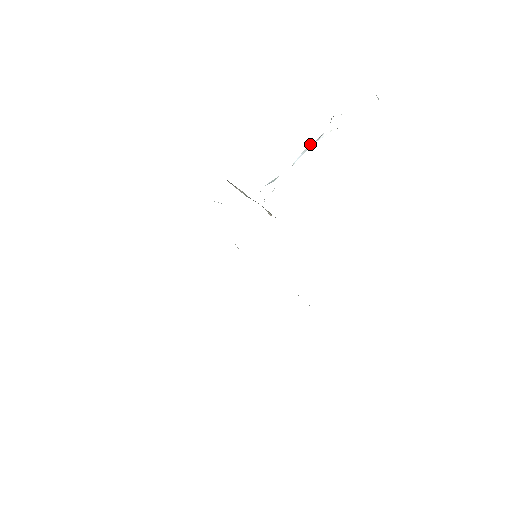
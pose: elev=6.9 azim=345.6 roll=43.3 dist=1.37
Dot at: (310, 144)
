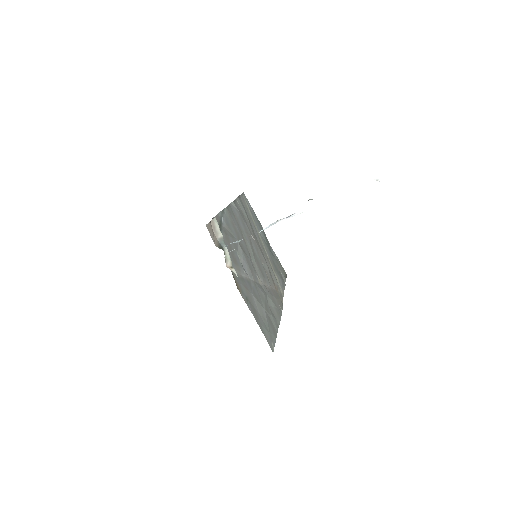
Dot at: occluded
